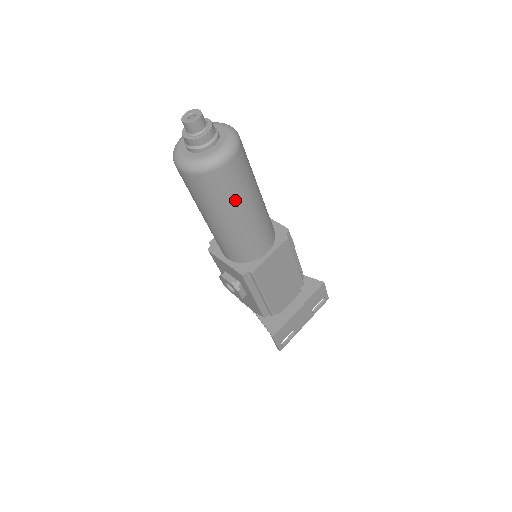
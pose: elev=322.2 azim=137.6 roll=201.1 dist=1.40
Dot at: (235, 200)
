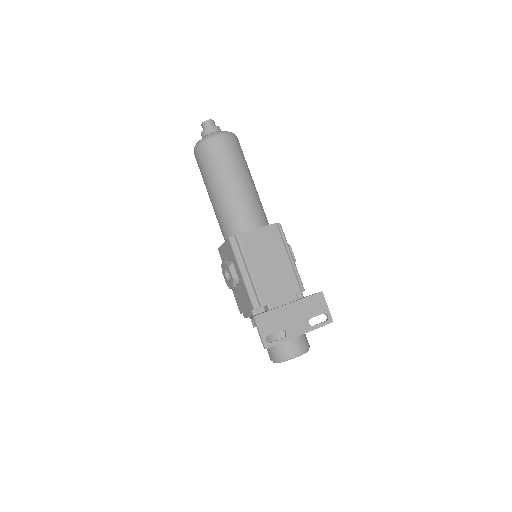
Dot at: (225, 167)
